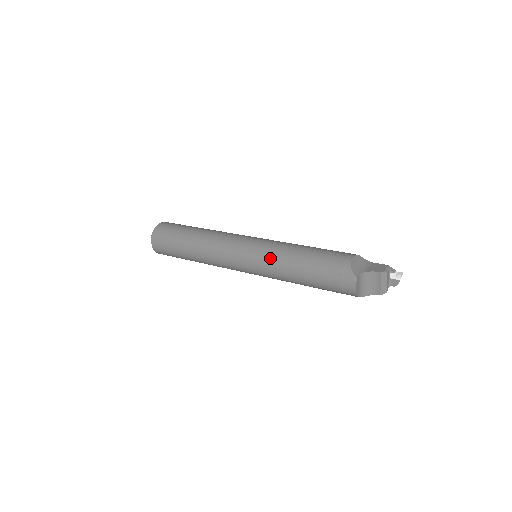
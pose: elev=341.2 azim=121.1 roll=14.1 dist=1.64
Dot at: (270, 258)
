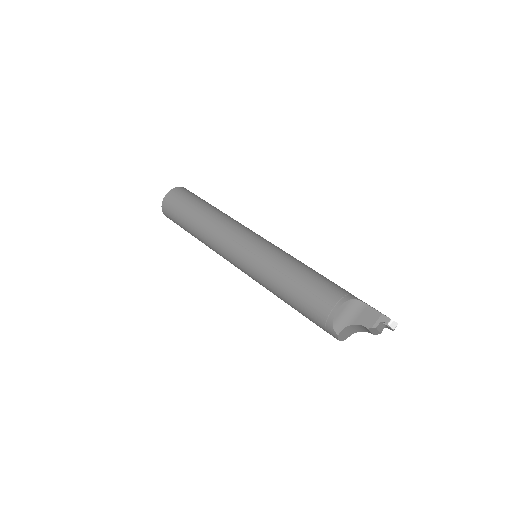
Dot at: (261, 279)
